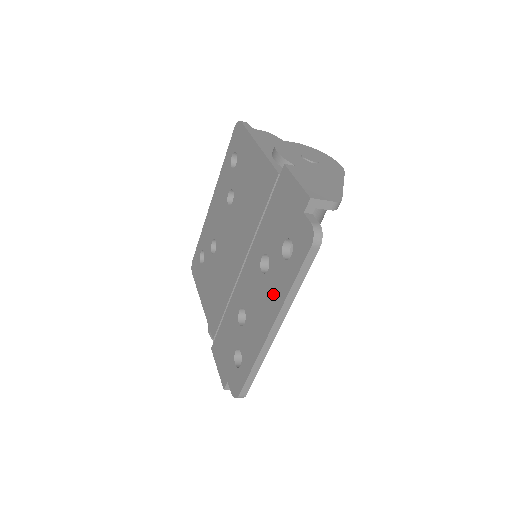
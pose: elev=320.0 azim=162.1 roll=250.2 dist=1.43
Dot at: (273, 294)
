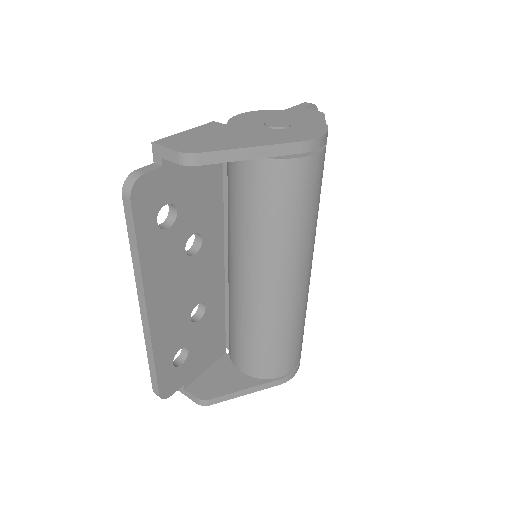
Dot at: occluded
